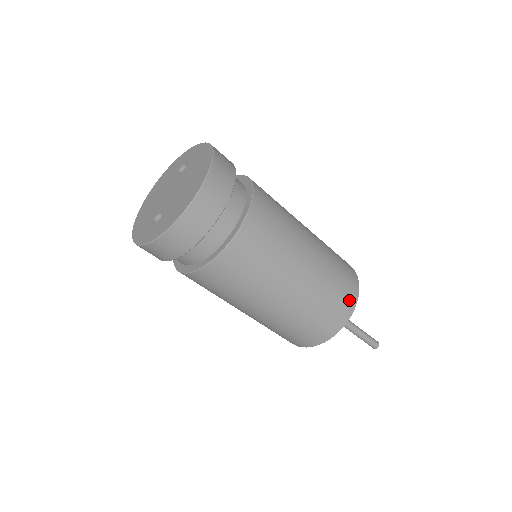
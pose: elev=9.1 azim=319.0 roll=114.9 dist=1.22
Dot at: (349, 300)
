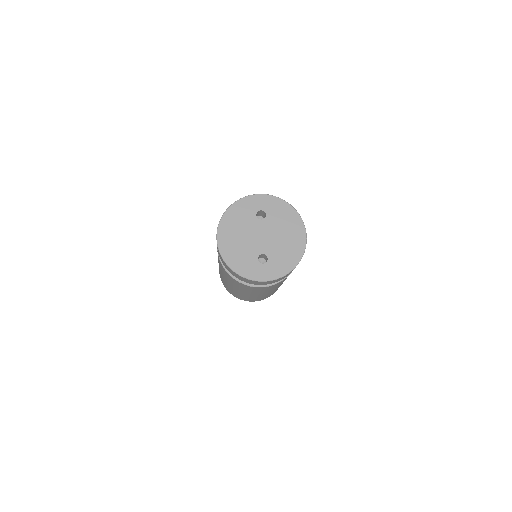
Dot at: occluded
